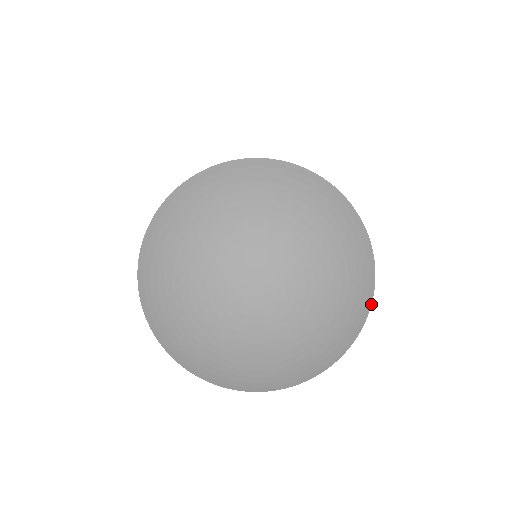
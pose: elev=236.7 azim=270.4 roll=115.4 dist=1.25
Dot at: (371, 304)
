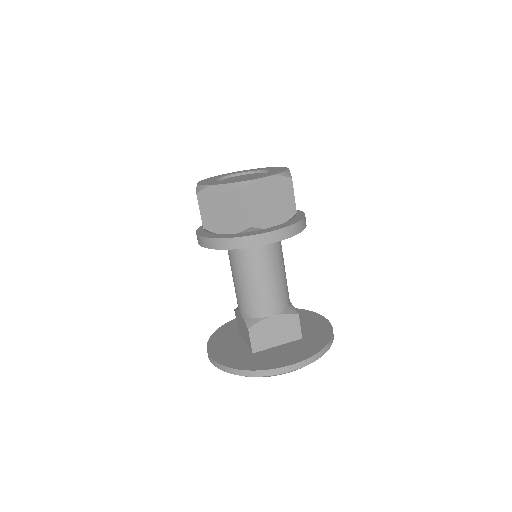
Dot at: occluded
